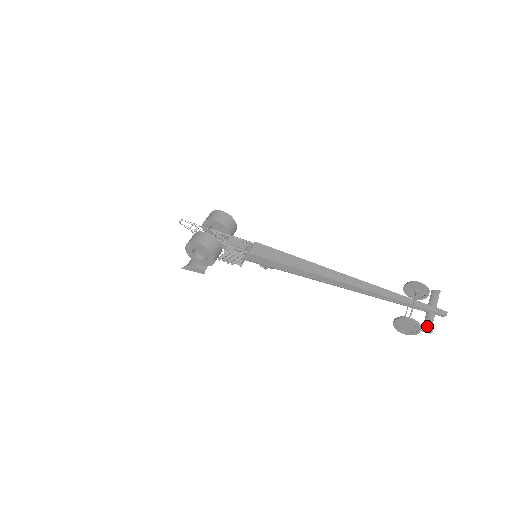
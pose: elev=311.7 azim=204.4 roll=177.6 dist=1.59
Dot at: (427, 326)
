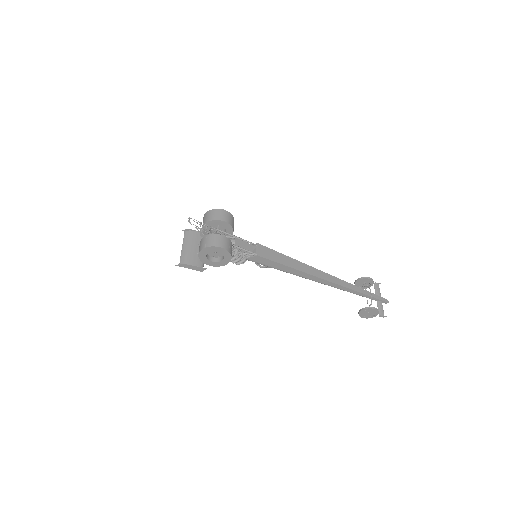
Dot at: (382, 312)
